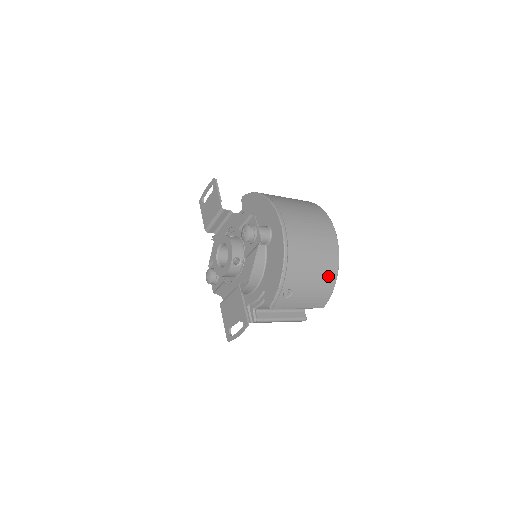
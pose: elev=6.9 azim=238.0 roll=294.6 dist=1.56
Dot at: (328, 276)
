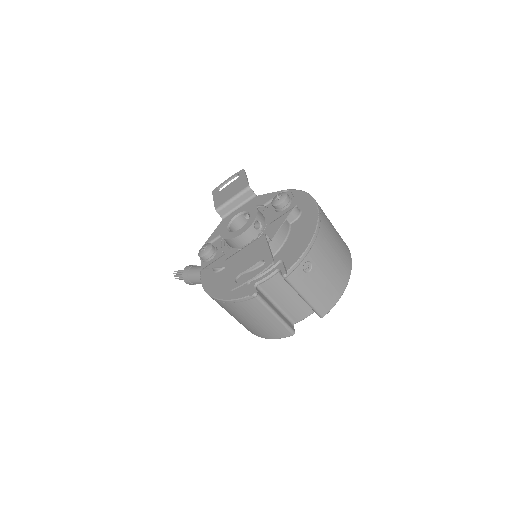
Dot at: (341, 278)
